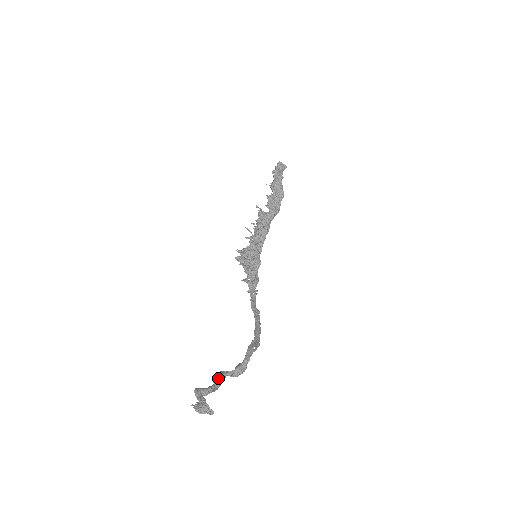
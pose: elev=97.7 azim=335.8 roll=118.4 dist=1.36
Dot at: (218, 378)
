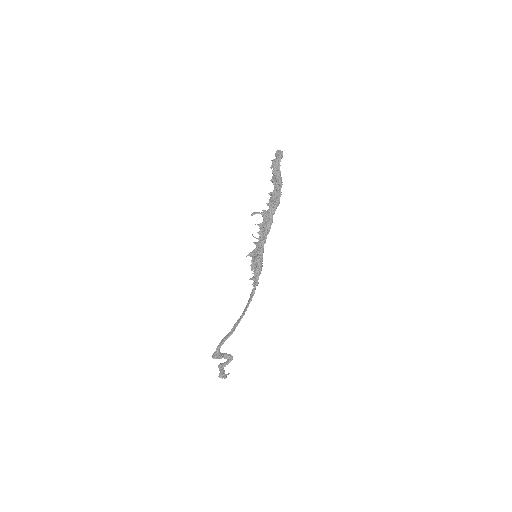
Dot at: (221, 358)
